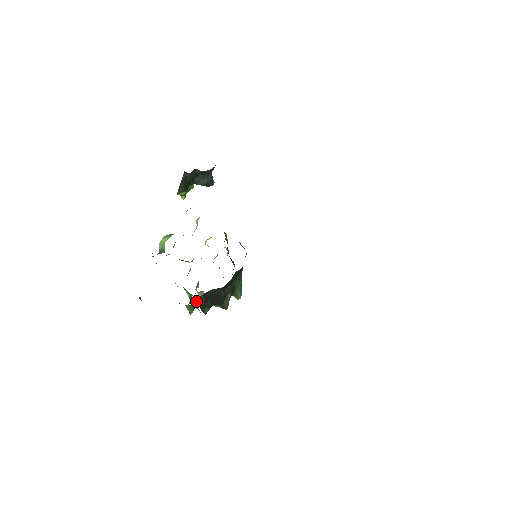
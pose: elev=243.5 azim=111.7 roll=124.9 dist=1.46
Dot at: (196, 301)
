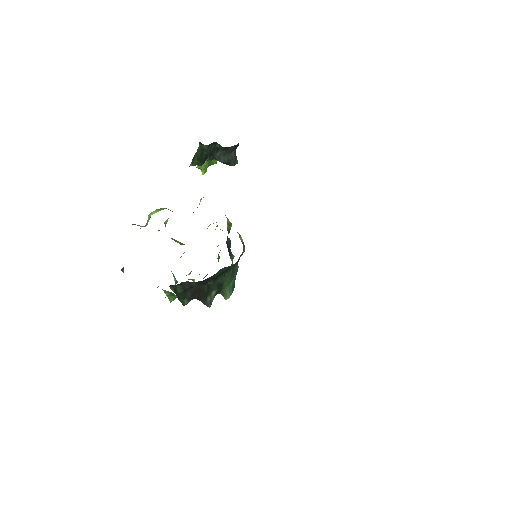
Dot at: (172, 289)
